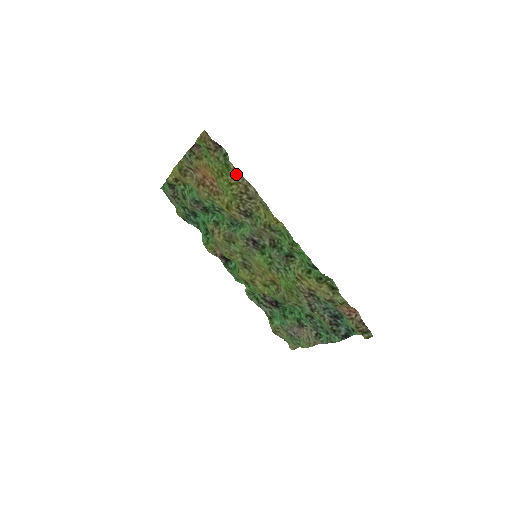
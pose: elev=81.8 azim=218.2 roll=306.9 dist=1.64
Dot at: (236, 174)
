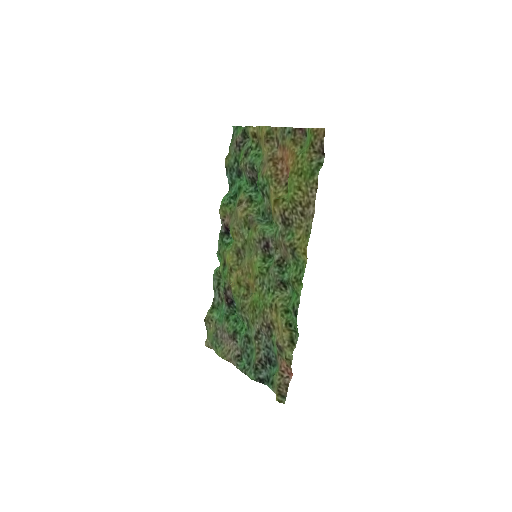
Dot at: (313, 186)
